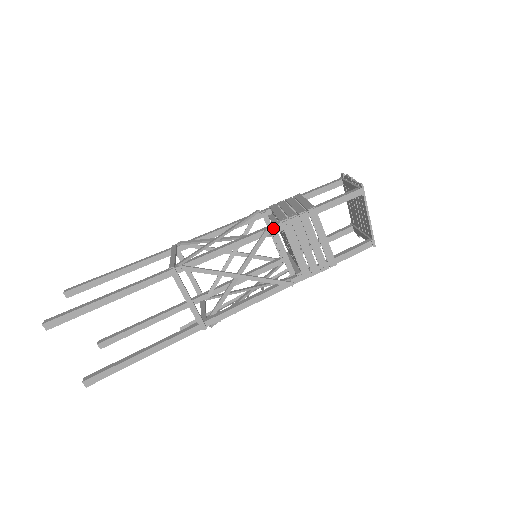
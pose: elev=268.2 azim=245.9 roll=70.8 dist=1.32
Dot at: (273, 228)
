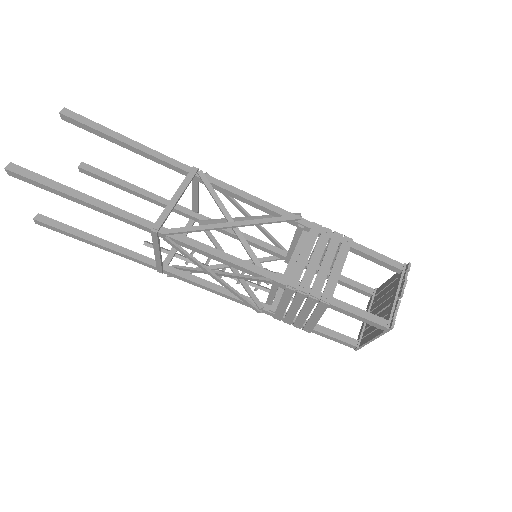
Dot at: (276, 282)
